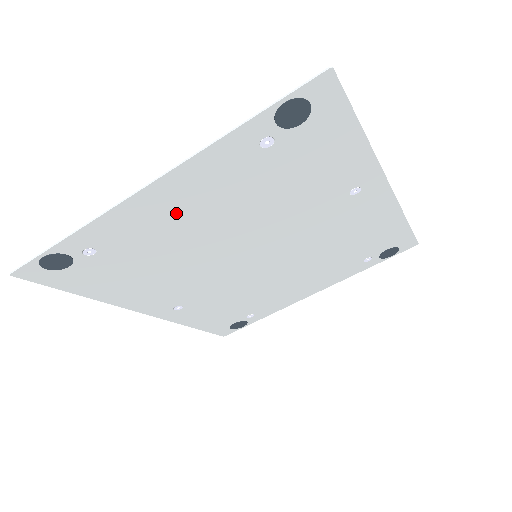
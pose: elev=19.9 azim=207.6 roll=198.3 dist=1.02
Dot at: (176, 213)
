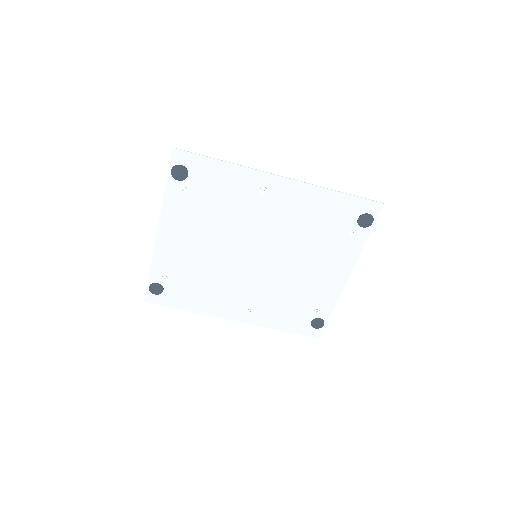
Dot at: (182, 243)
